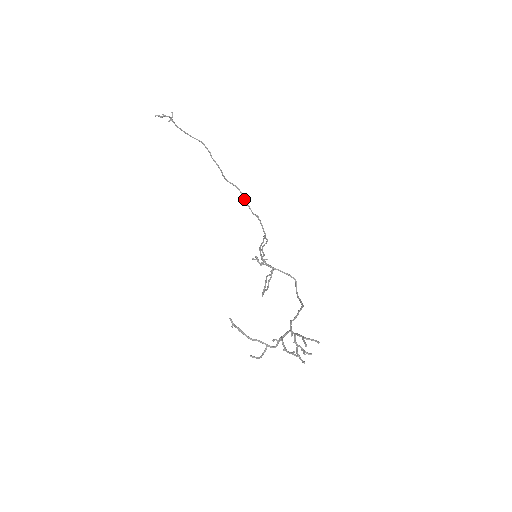
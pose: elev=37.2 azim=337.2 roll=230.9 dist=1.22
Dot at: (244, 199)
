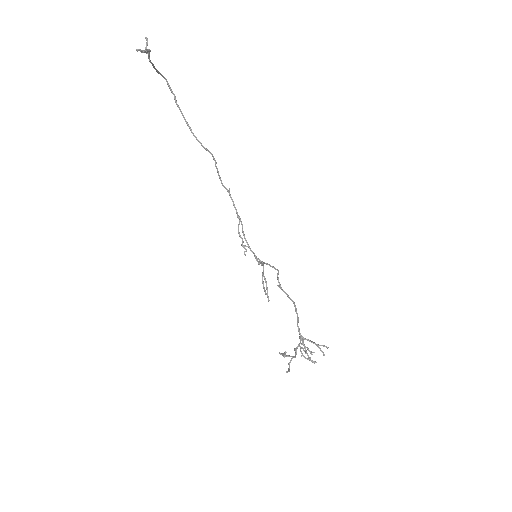
Dot at: (217, 169)
